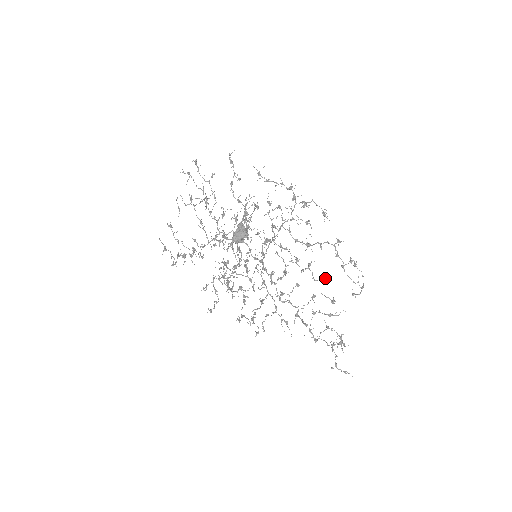
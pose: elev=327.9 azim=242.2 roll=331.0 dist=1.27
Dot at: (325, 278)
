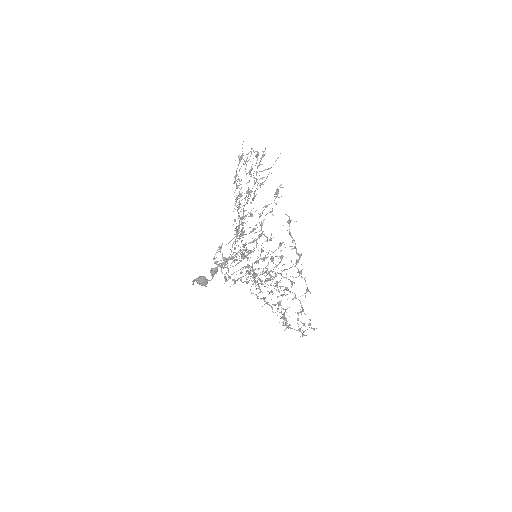
Dot at: (289, 307)
